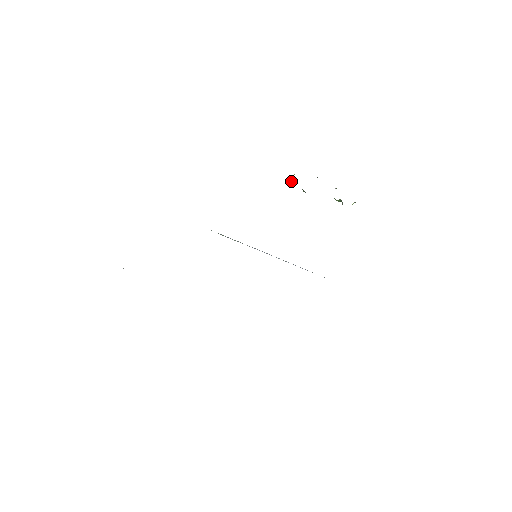
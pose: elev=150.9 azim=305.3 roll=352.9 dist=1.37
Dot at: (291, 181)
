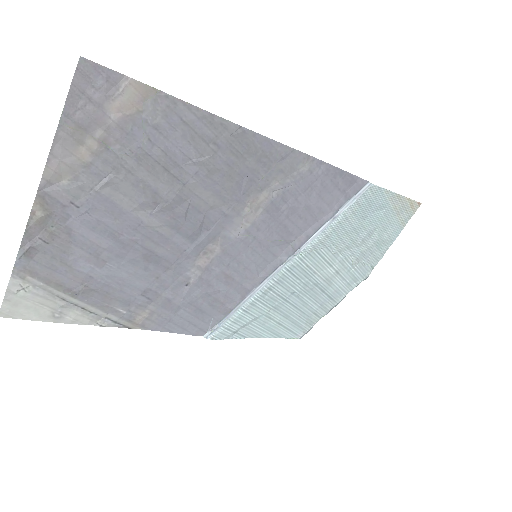
Dot at: occluded
